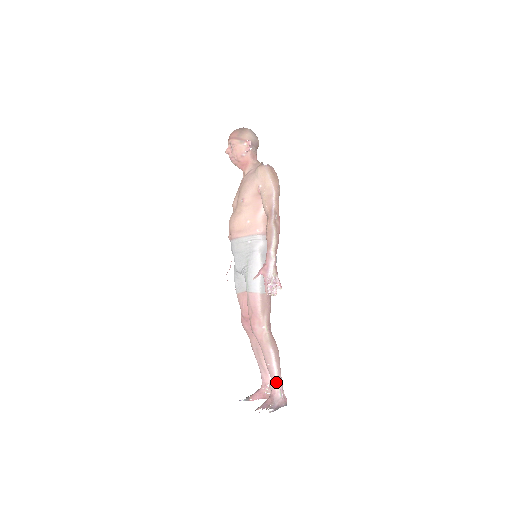
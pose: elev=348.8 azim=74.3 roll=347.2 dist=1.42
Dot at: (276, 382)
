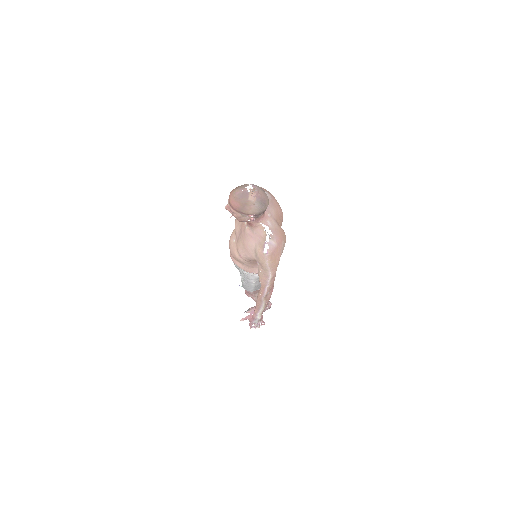
Dot at: occluded
